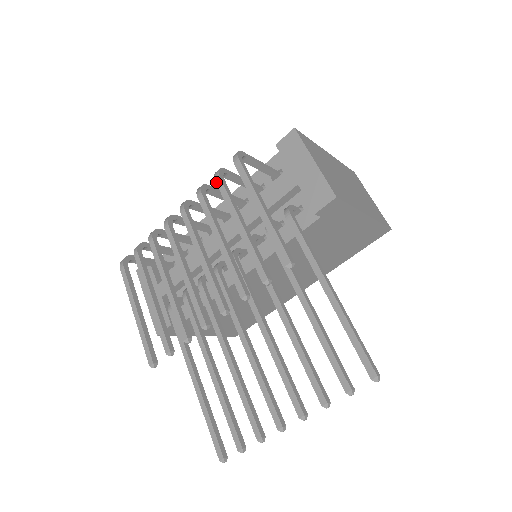
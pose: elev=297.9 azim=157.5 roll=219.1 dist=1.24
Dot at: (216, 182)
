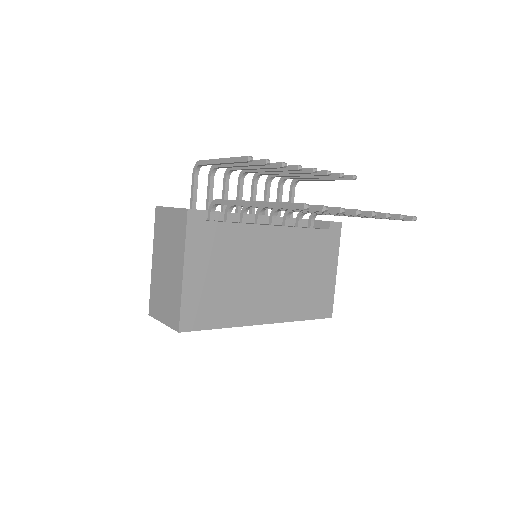
Dot at: occluded
